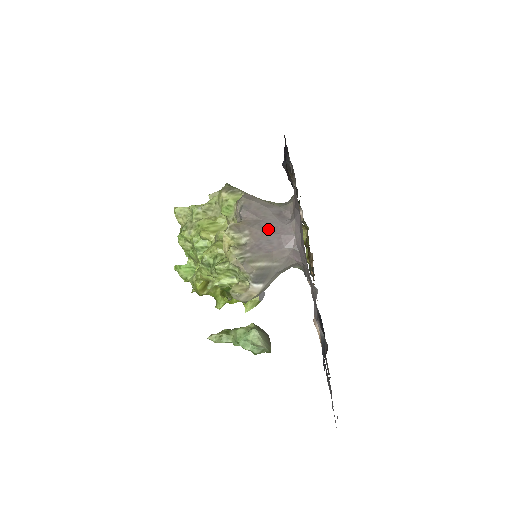
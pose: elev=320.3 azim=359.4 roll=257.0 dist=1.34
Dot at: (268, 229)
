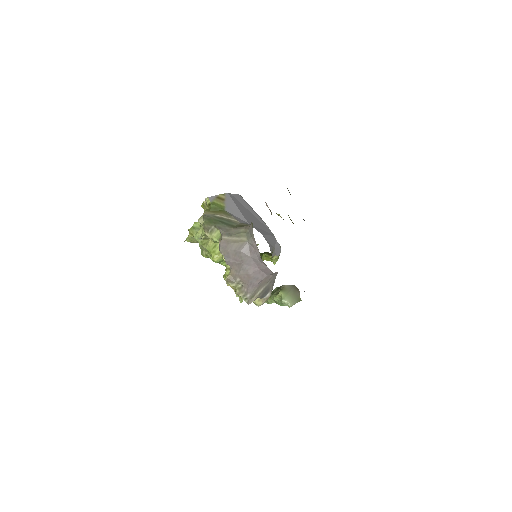
Dot at: (250, 270)
